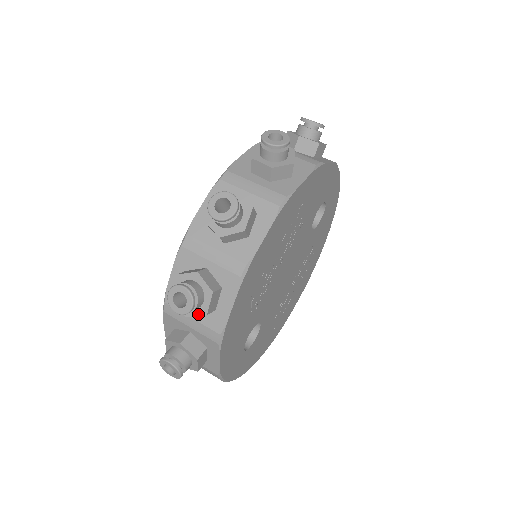
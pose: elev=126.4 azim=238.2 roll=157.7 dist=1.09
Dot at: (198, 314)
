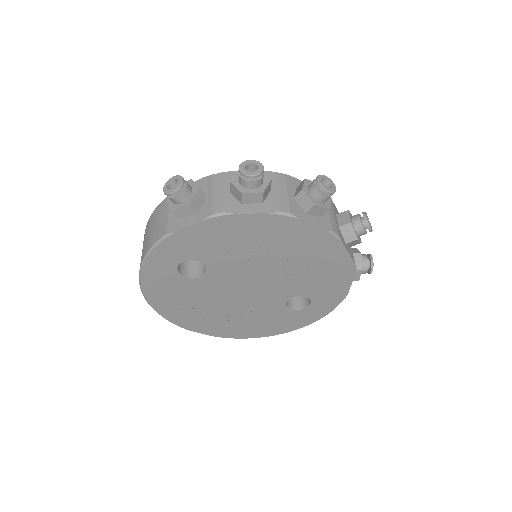
Dot at: (239, 188)
